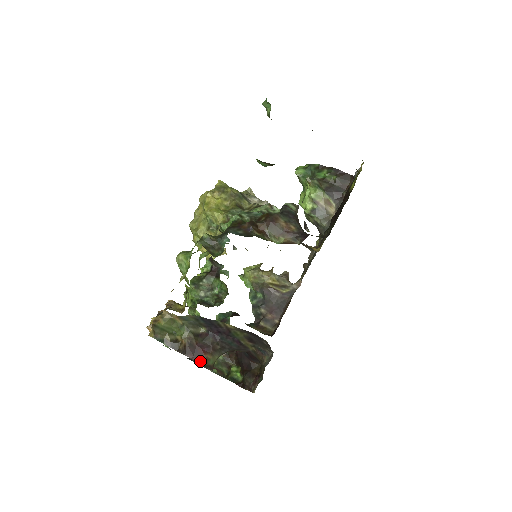
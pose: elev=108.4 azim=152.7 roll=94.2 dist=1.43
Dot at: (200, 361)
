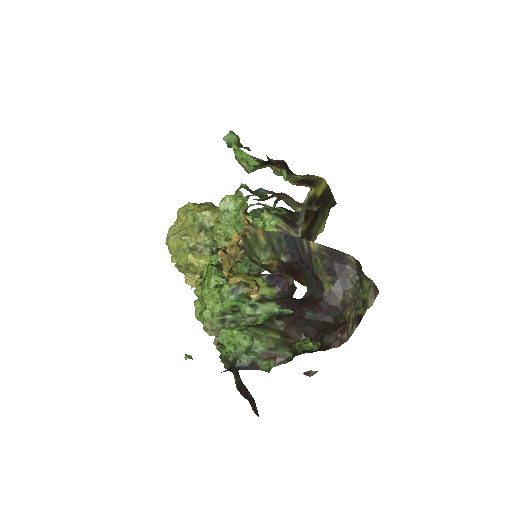
Dot at: (300, 282)
